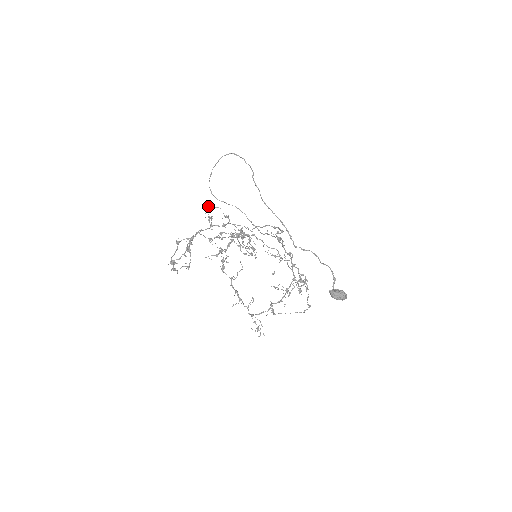
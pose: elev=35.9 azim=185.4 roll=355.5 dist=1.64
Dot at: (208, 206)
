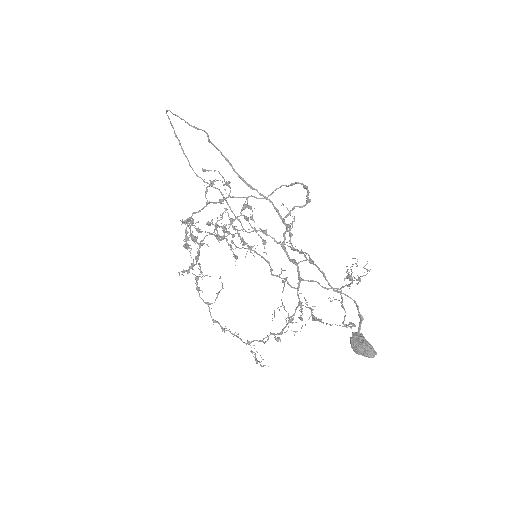
Dot at: (202, 170)
